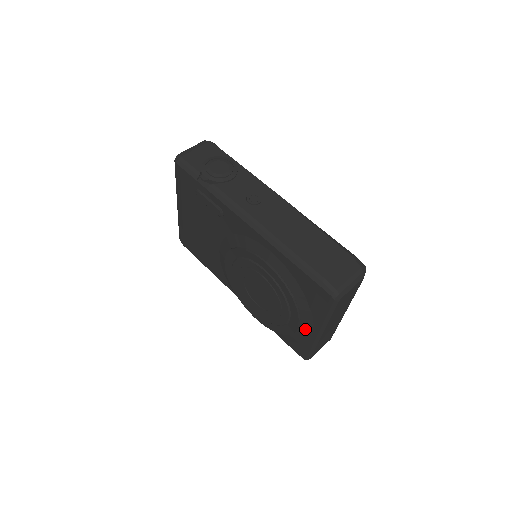
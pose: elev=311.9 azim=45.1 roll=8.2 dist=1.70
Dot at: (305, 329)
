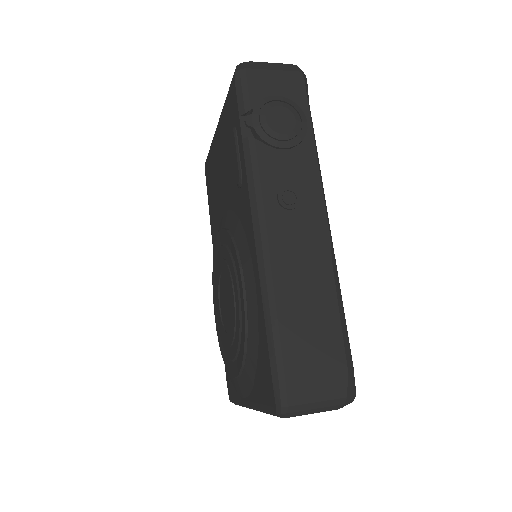
Dot at: (241, 387)
